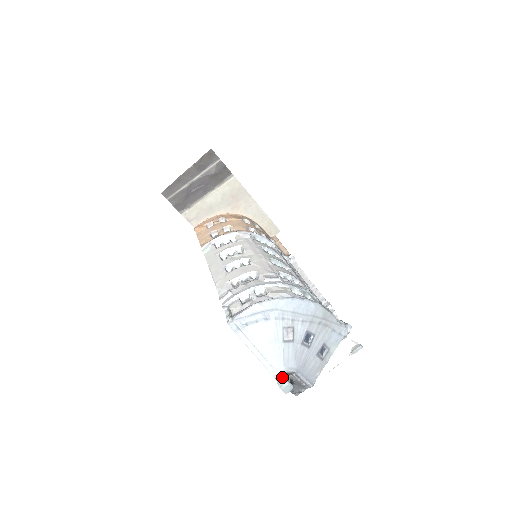
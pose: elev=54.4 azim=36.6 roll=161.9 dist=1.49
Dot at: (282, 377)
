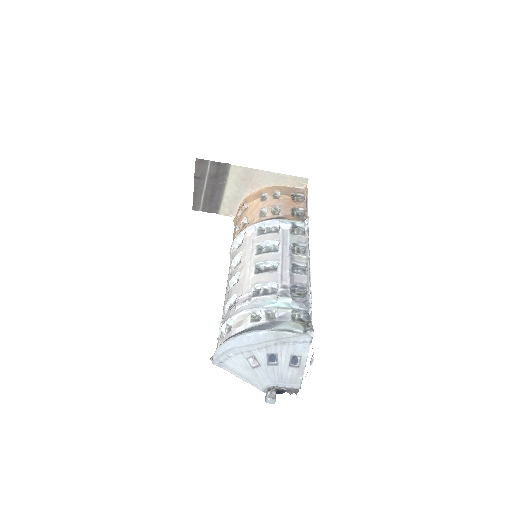
Dot at: (266, 392)
